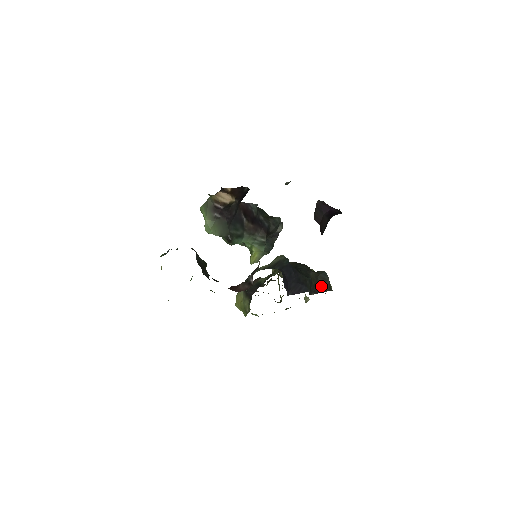
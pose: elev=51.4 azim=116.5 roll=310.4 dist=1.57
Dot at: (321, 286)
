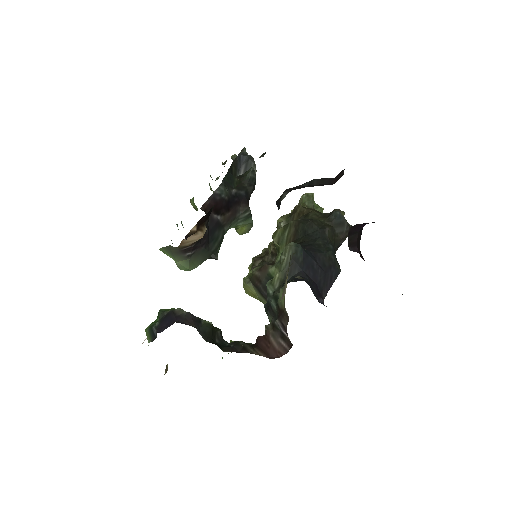
Dot at: (341, 236)
